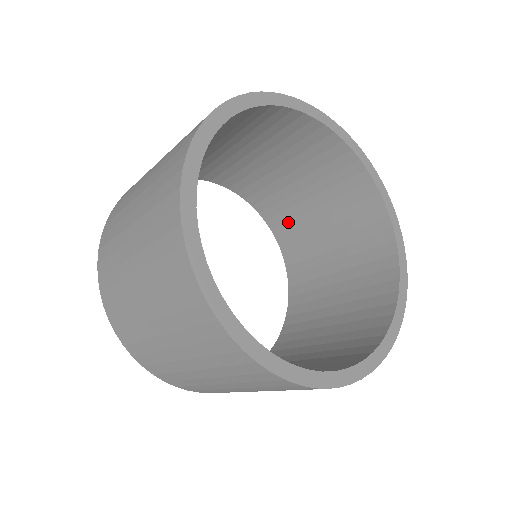
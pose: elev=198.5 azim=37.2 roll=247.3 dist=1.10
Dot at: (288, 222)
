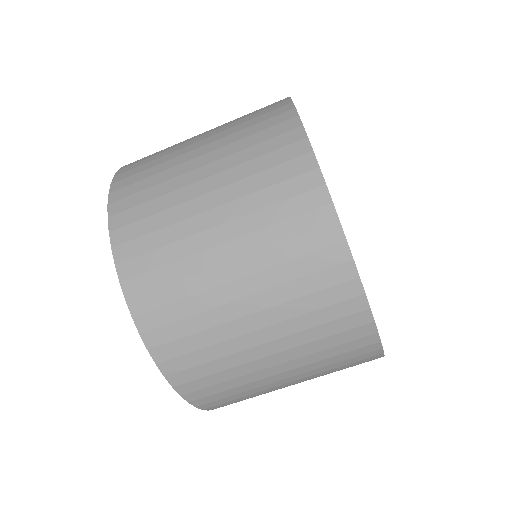
Dot at: occluded
